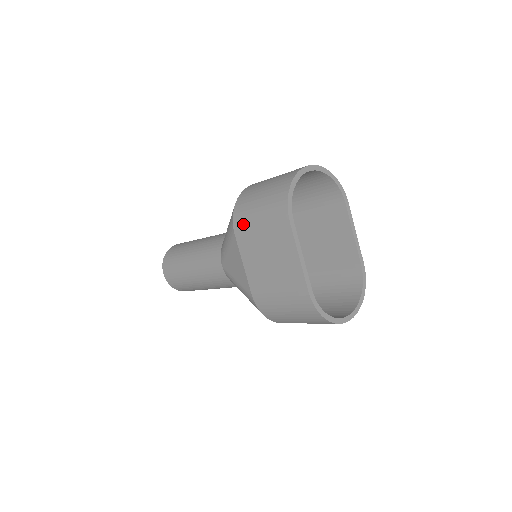
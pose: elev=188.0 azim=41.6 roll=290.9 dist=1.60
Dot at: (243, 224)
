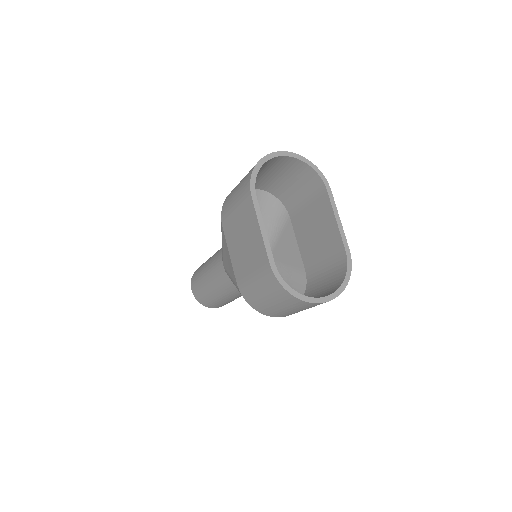
Dot at: (226, 213)
